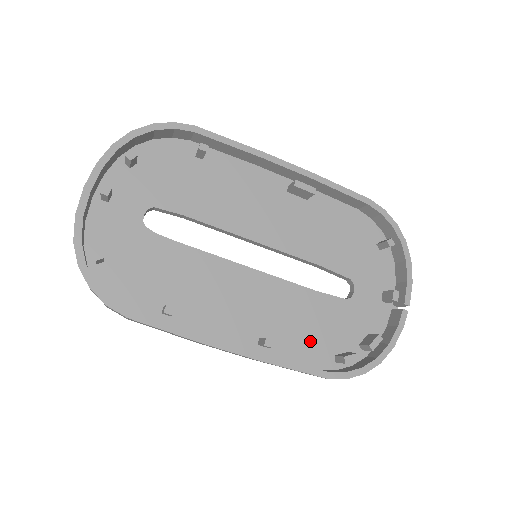
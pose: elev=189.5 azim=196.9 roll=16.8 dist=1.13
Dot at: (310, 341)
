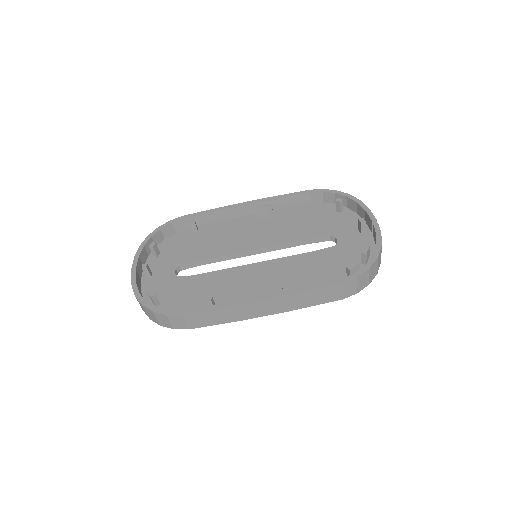
Dot at: (322, 279)
